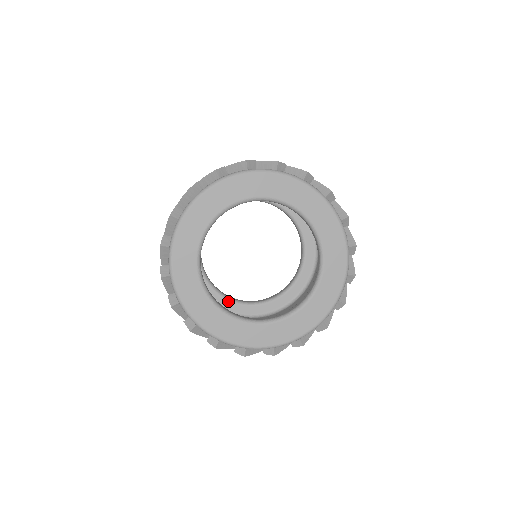
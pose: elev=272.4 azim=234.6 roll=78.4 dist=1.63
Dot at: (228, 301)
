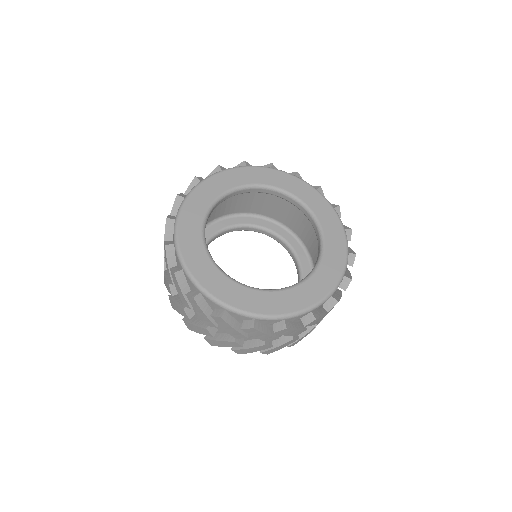
Dot at: occluded
